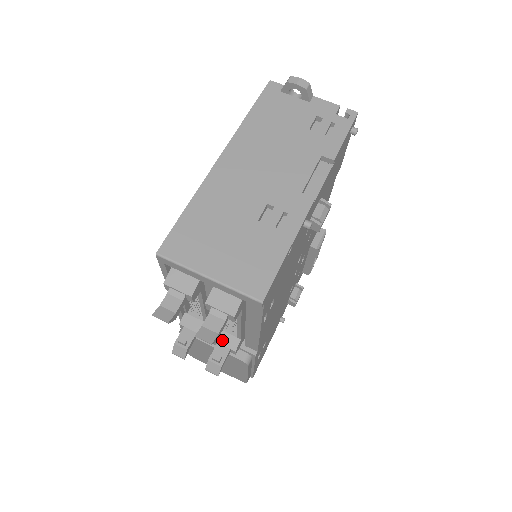
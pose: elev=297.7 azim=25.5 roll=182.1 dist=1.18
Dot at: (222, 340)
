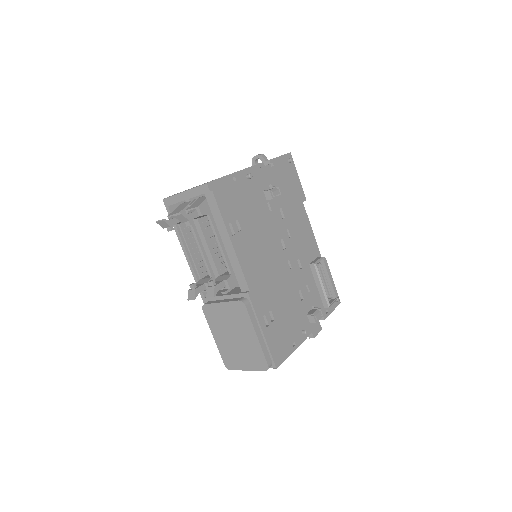
Dot at: (219, 279)
